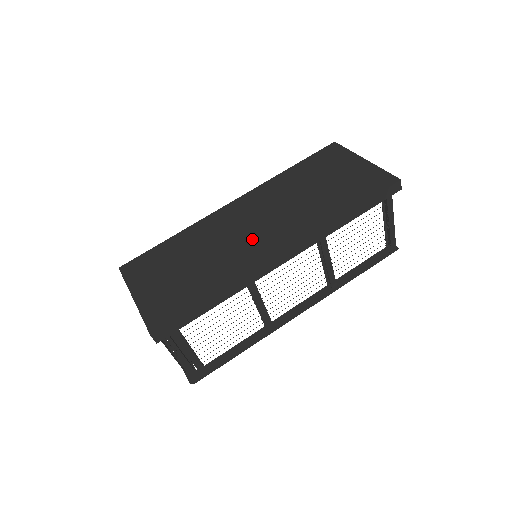
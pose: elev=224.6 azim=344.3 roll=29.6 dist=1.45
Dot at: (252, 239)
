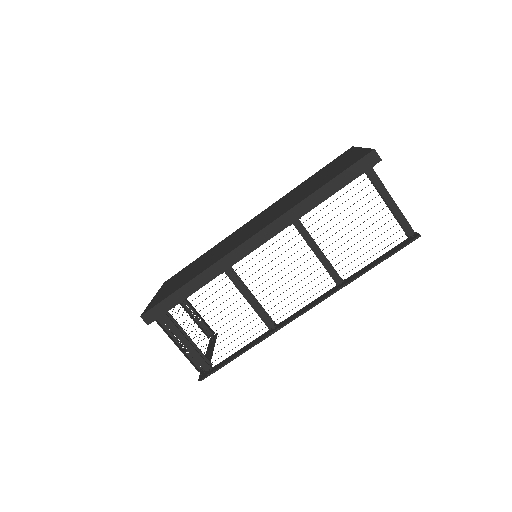
Dot at: (242, 236)
